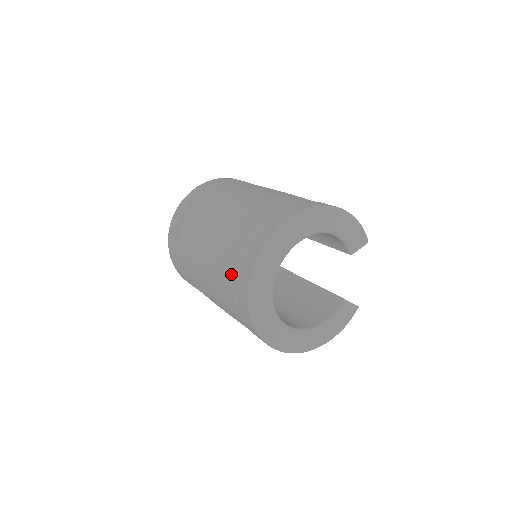
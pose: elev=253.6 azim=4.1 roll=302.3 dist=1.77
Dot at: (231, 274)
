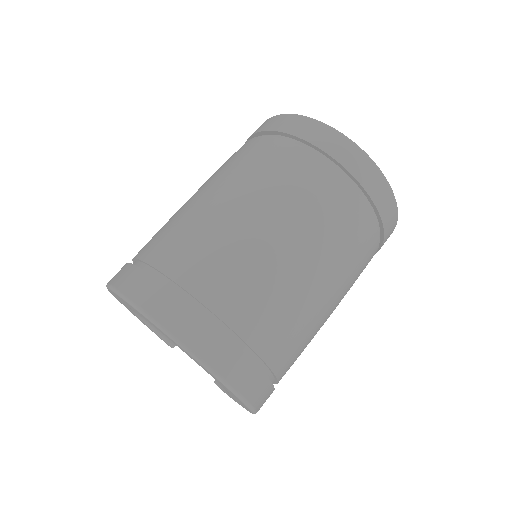
Dot at: (290, 149)
